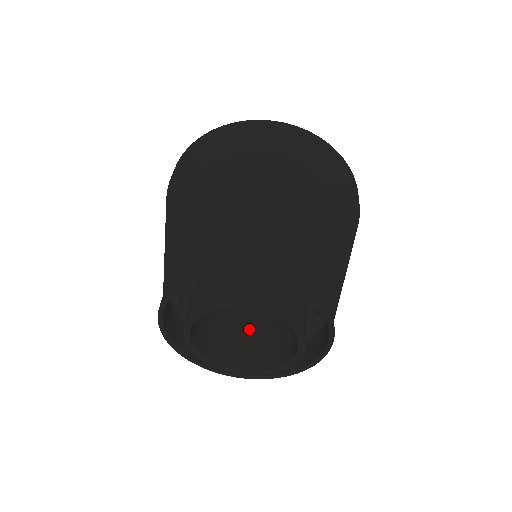
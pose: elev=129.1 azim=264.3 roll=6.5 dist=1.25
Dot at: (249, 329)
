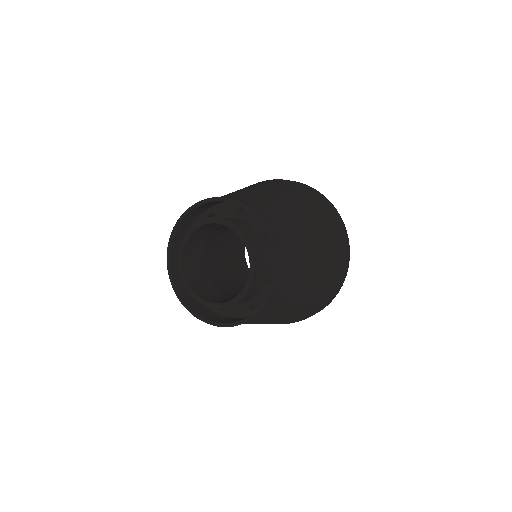
Dot at: (208, 275)
